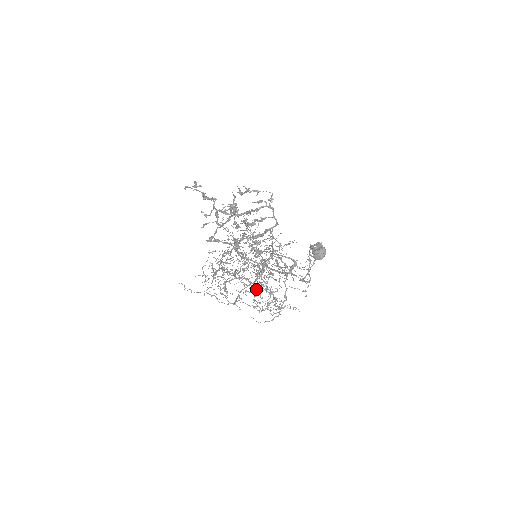
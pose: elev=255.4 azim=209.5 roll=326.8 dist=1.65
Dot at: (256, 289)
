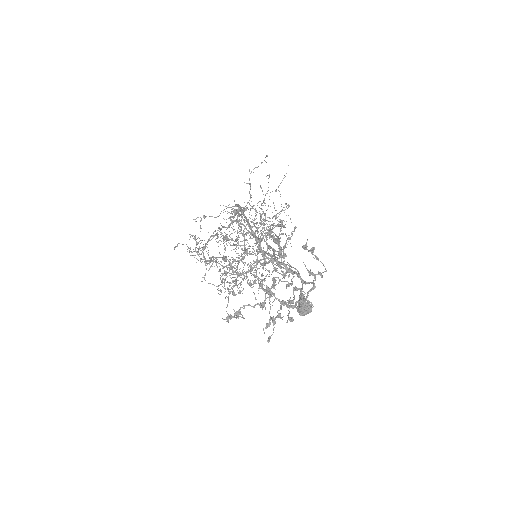
Dot at: occluded
